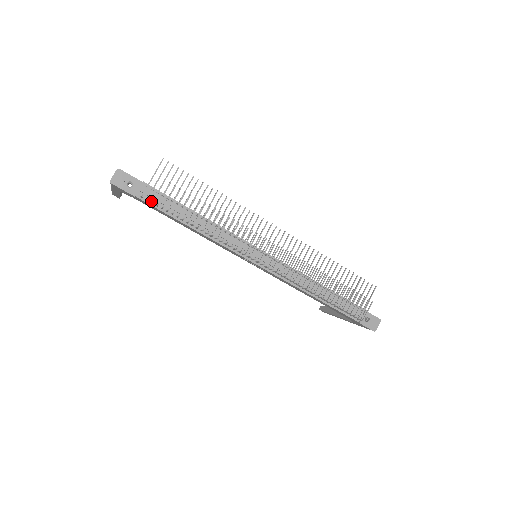
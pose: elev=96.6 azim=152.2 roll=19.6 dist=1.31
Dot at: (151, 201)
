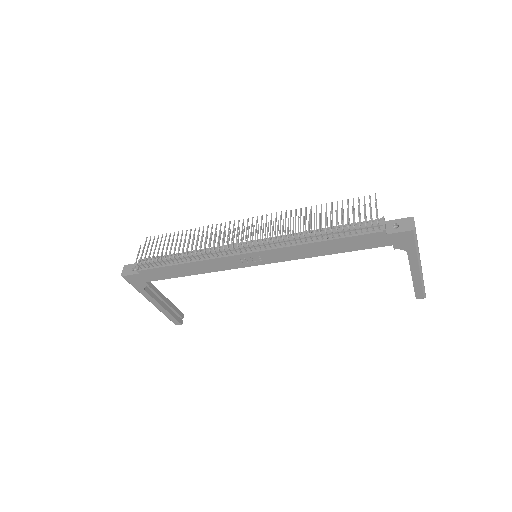
Dot at: (149, 267)
